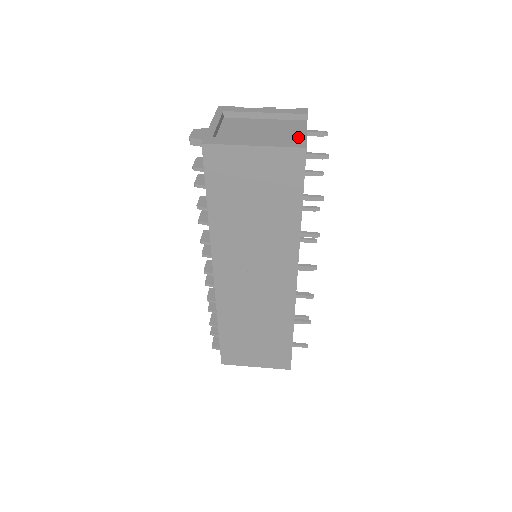
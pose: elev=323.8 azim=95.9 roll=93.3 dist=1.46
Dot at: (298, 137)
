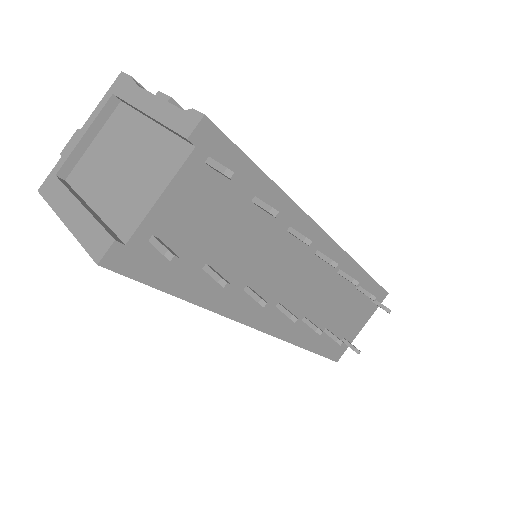
Dot at: (140, 206)
